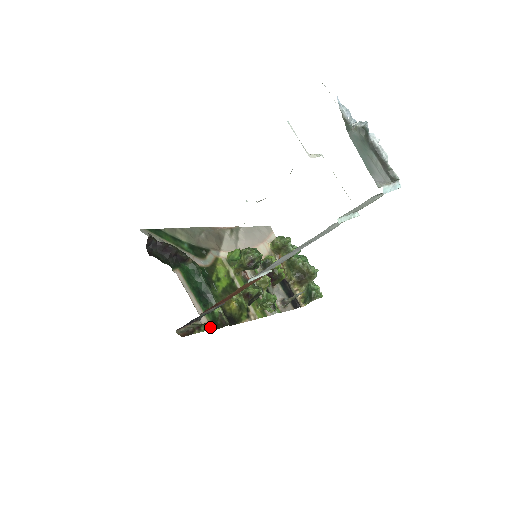
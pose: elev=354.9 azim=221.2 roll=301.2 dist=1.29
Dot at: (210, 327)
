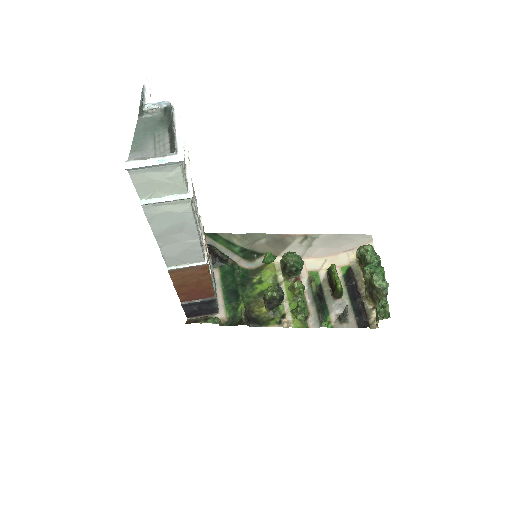
Dot at: (226, 323)
